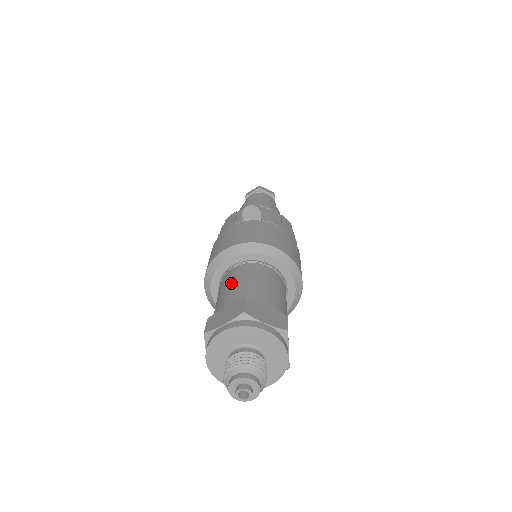
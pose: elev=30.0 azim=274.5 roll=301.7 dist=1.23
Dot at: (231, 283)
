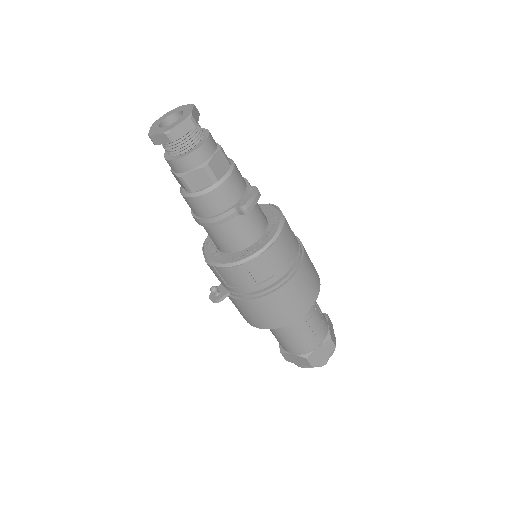
Dot at: occluded
